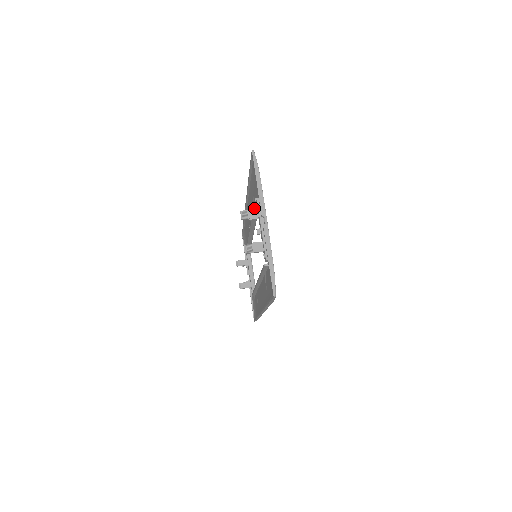
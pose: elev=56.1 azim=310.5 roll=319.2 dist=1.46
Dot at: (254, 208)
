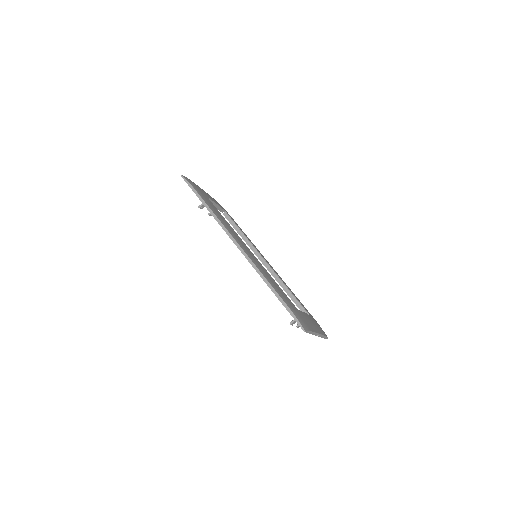
Dot at: occluded
